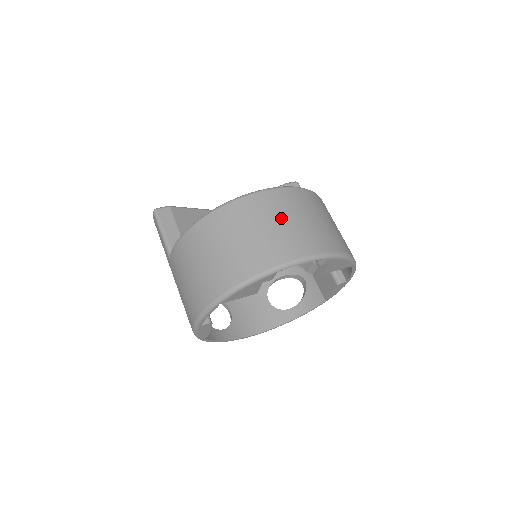
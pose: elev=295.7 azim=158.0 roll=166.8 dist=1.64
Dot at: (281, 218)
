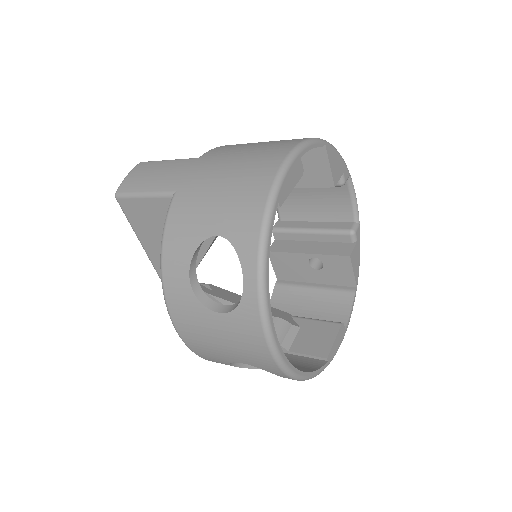
Dot at: occluded
